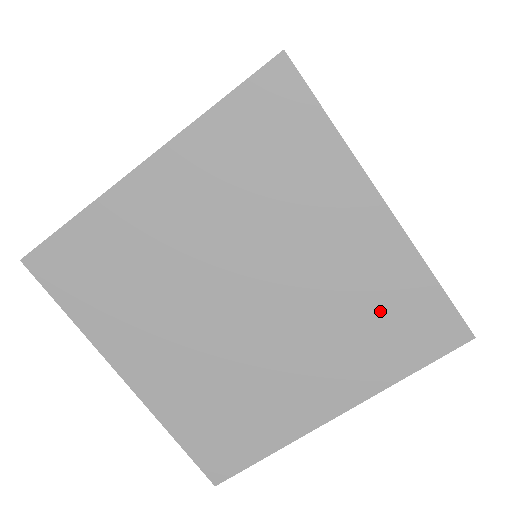
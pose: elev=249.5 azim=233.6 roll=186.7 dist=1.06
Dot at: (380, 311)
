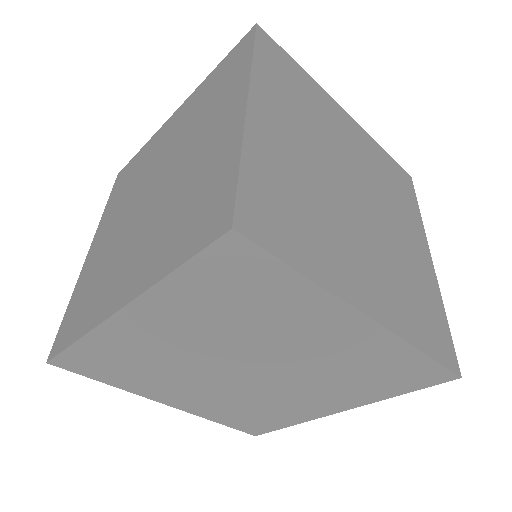
Dot at: (388, 176)
